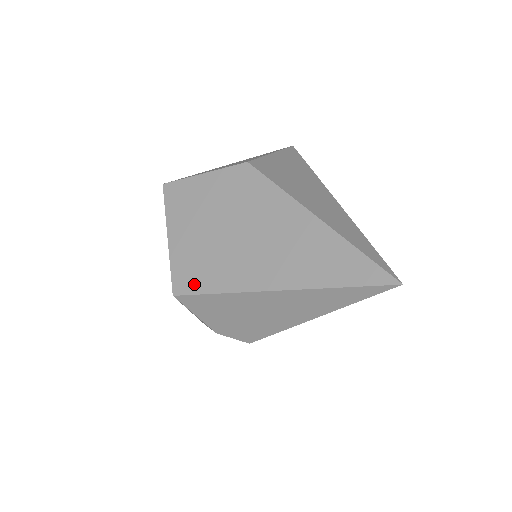
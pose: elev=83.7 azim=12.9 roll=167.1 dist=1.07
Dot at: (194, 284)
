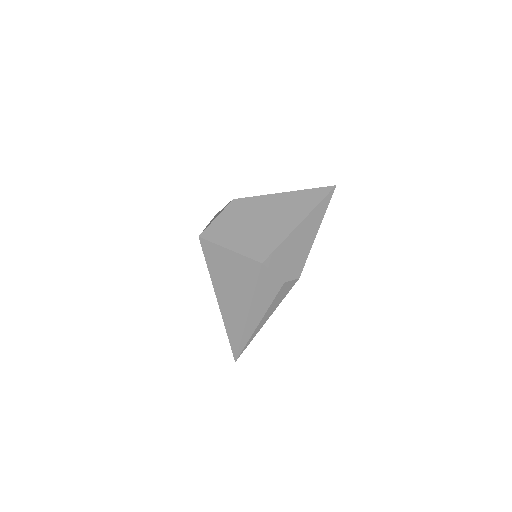
Dot at: (266, 251)
